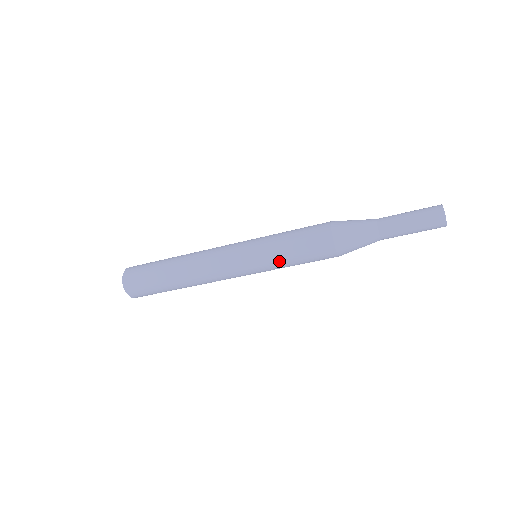
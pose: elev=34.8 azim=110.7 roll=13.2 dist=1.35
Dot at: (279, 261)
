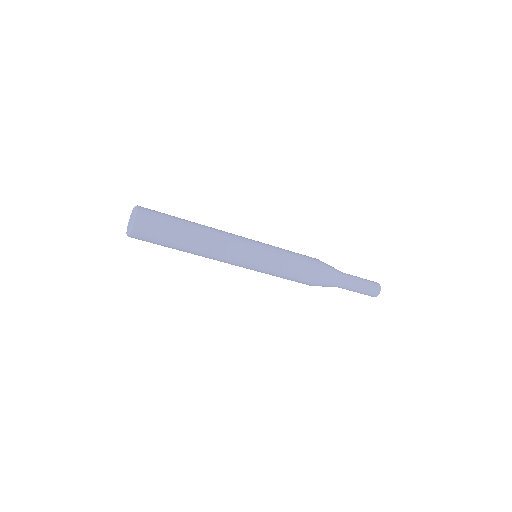
Dot at: (282, 260)
